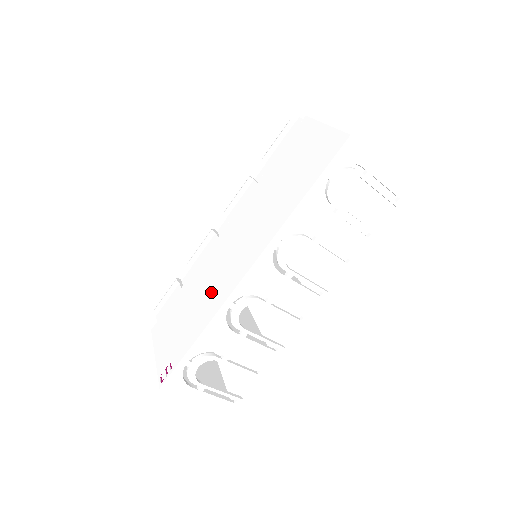
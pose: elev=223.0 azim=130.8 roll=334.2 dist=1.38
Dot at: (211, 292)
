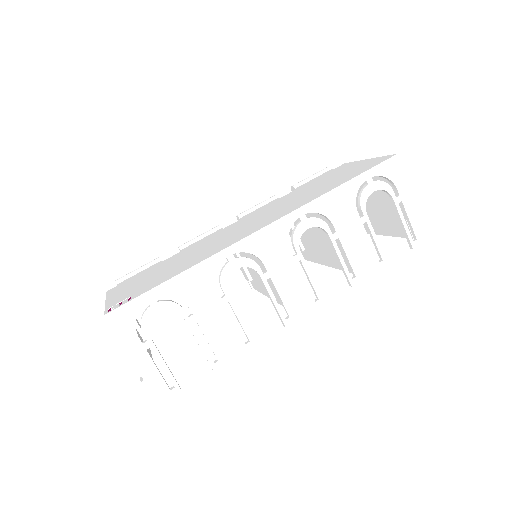
Dot at: (208, 249)
